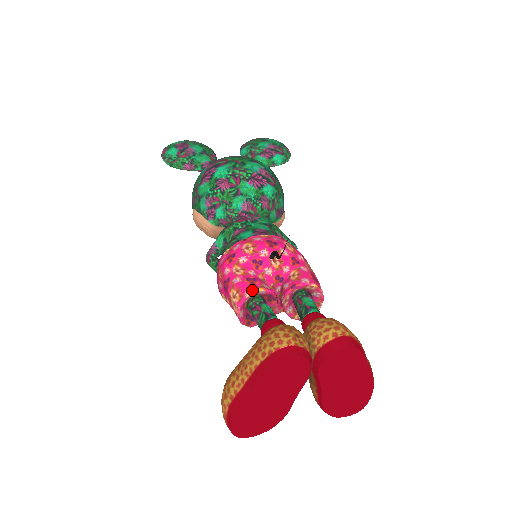
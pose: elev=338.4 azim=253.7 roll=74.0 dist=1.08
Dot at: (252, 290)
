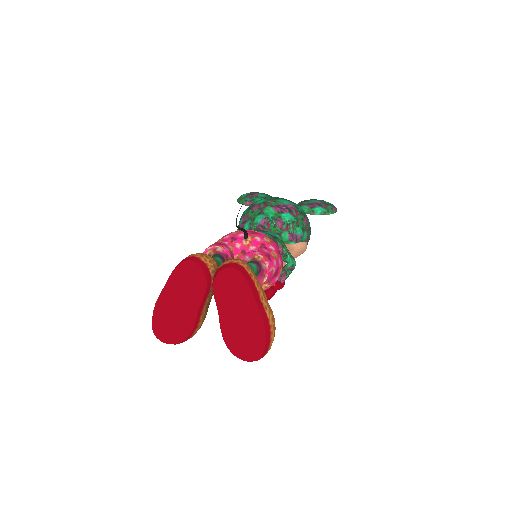
Dot at: (213, 245)
